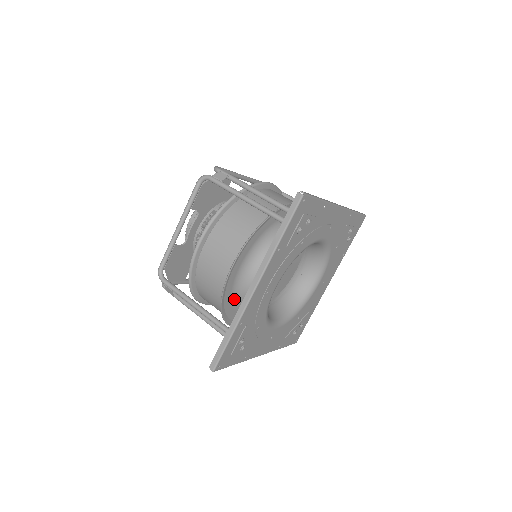
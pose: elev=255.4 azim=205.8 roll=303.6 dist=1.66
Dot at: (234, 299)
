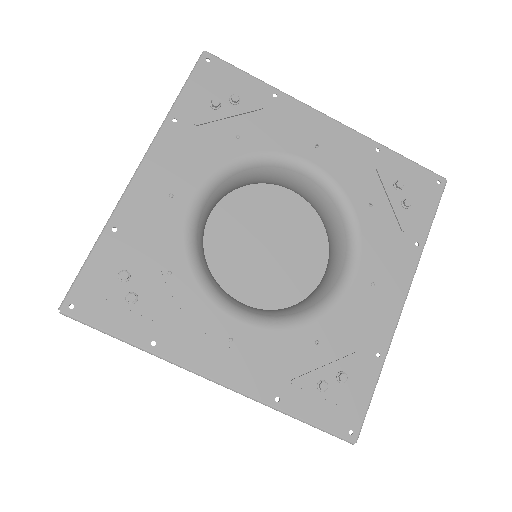
Dot at: occluded
